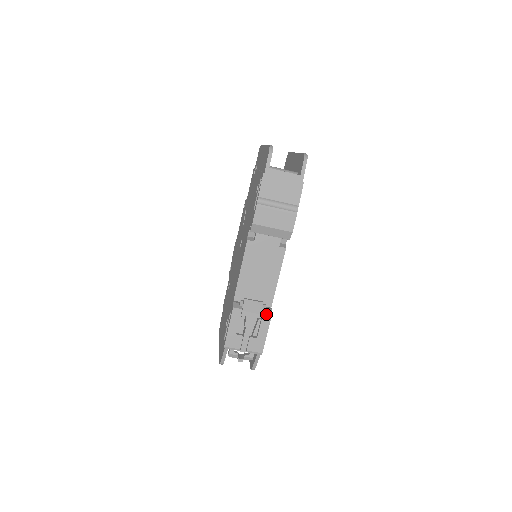
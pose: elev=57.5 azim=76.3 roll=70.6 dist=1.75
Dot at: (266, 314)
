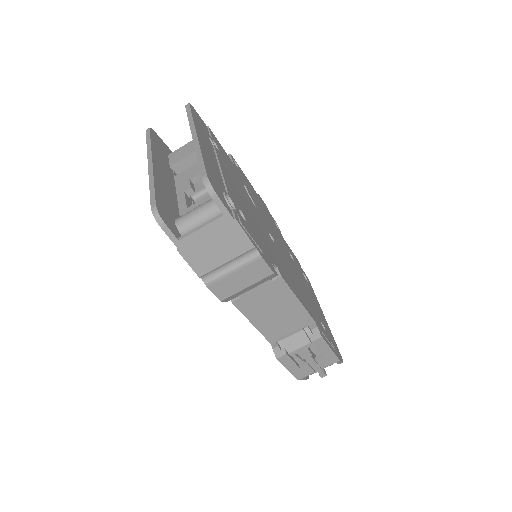
Dot at: (315, 340)
